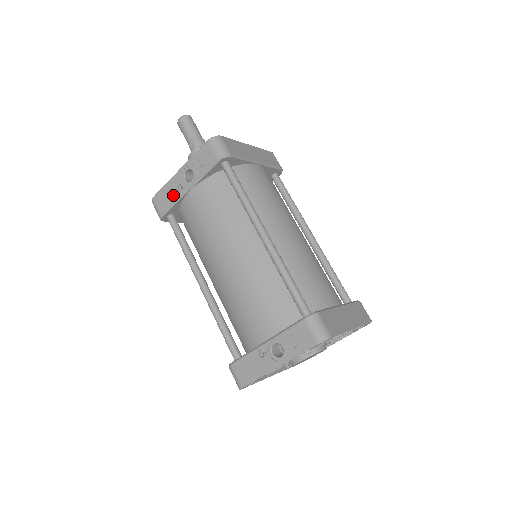
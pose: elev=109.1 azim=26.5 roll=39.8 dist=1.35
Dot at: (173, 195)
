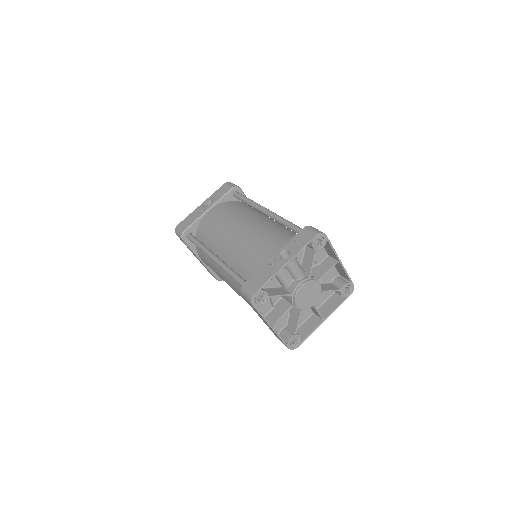
Dot at: (195, 217)
